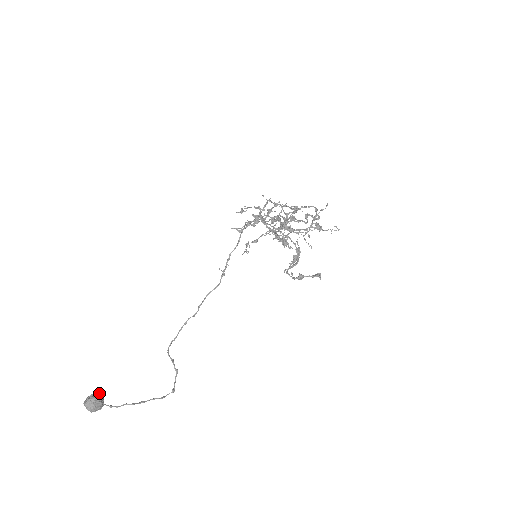
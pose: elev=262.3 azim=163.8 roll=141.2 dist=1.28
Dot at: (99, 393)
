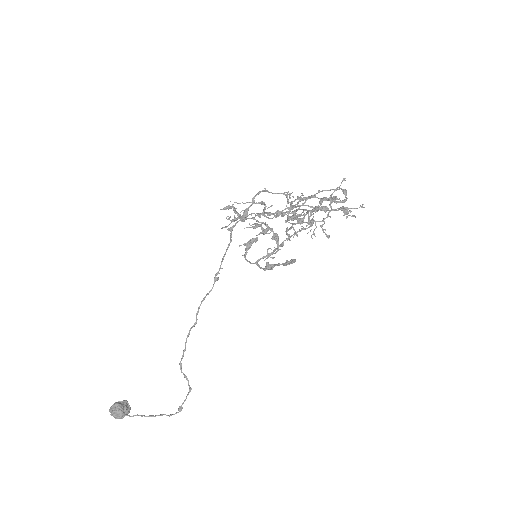
Dot at: (125, 402)
